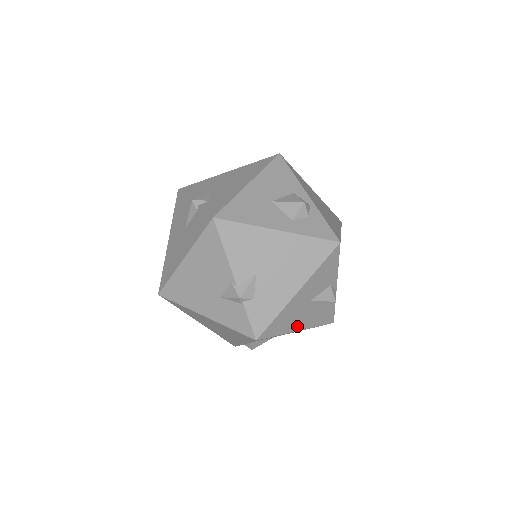
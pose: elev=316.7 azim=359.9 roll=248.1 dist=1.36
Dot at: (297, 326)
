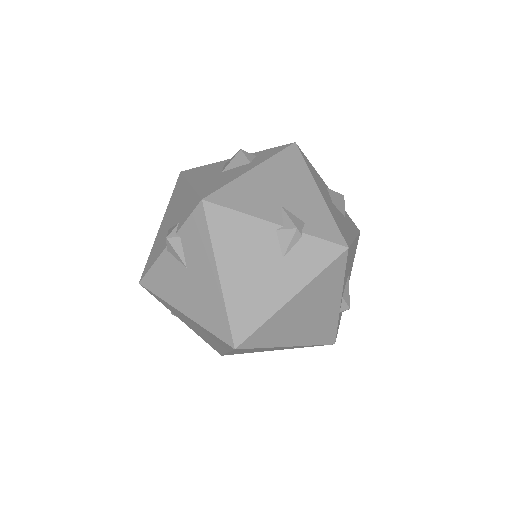
Dot at: (350, 233)
